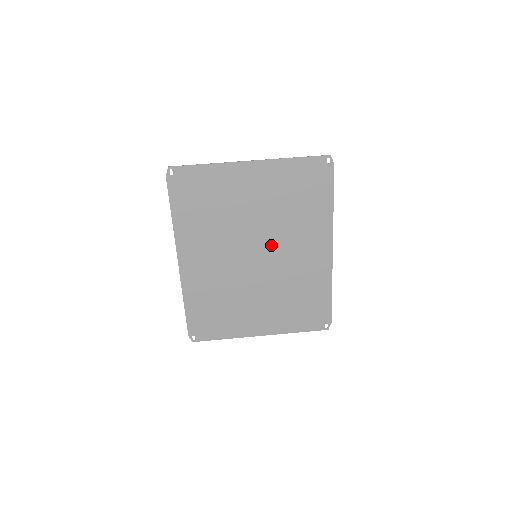
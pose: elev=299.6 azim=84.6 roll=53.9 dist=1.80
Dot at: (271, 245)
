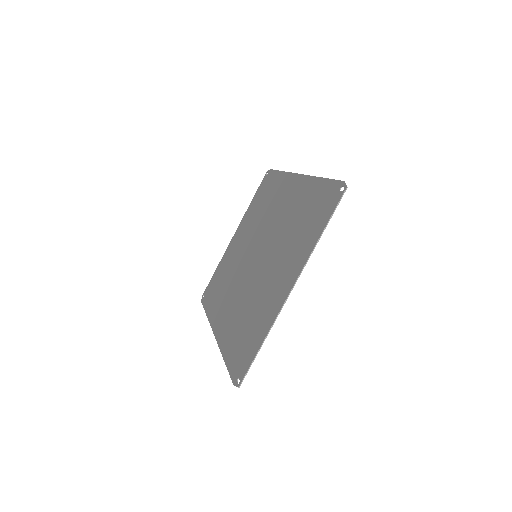
Dot at: (268, 242)
